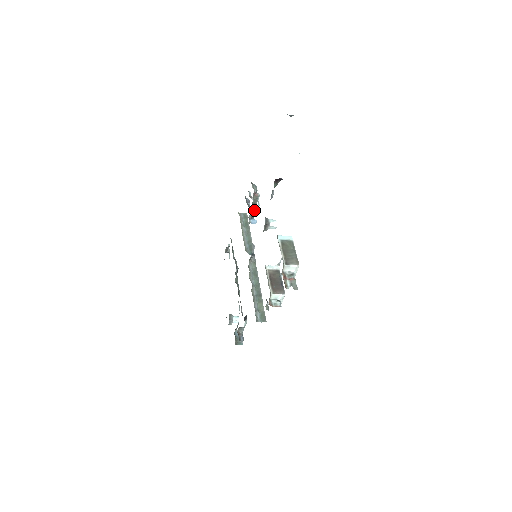
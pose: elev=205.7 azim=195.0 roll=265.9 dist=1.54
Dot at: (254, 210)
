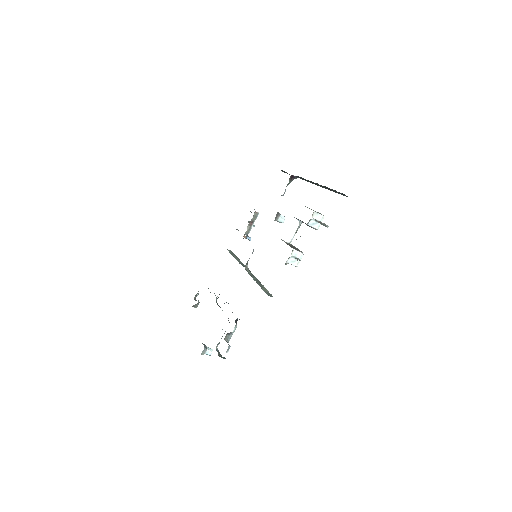
Dot at: (250, 228)
